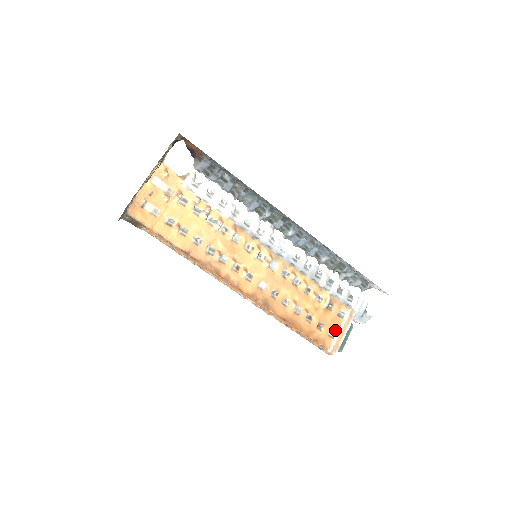
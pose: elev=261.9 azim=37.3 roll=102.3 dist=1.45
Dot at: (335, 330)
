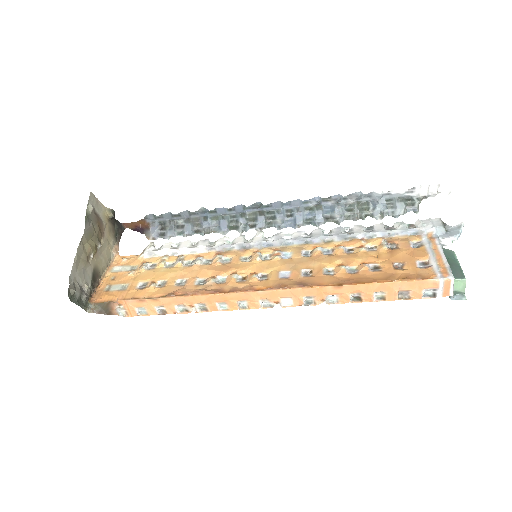
Dot at: (424, 259)
